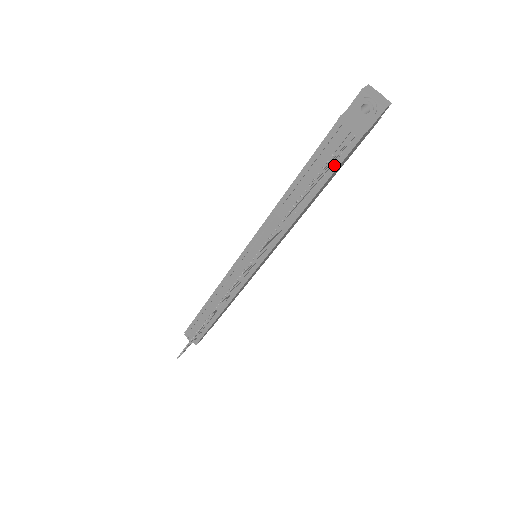
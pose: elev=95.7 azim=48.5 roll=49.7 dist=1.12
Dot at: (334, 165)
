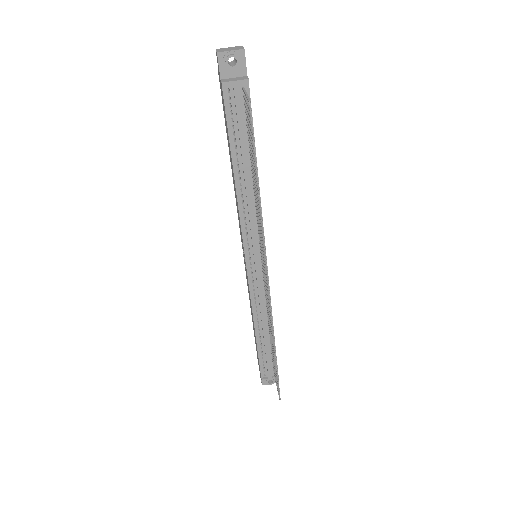
Dot at: occluded
